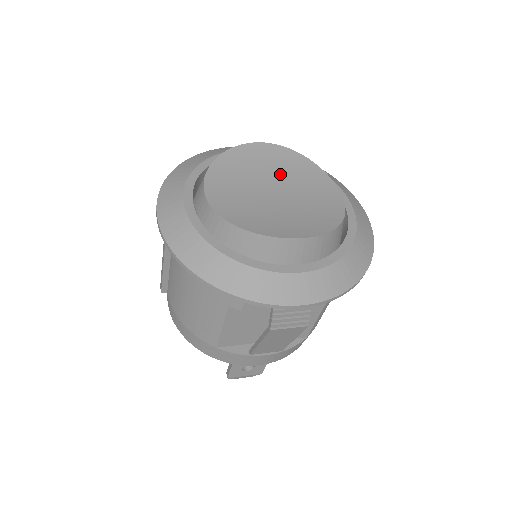
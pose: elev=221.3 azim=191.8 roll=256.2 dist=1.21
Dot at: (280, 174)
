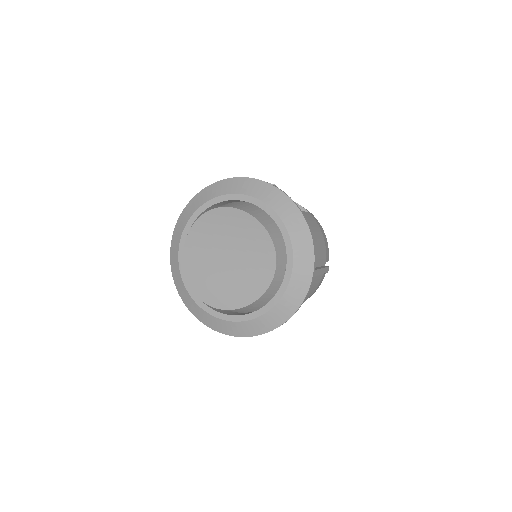
Dot at: (238, 241)
